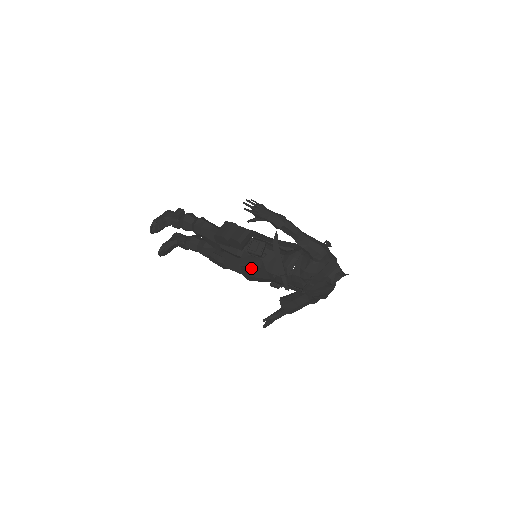
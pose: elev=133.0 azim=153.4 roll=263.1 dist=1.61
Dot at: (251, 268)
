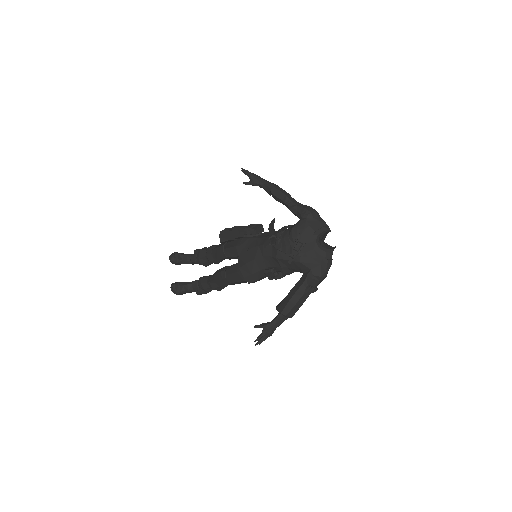
Dot at: (246, 252)
